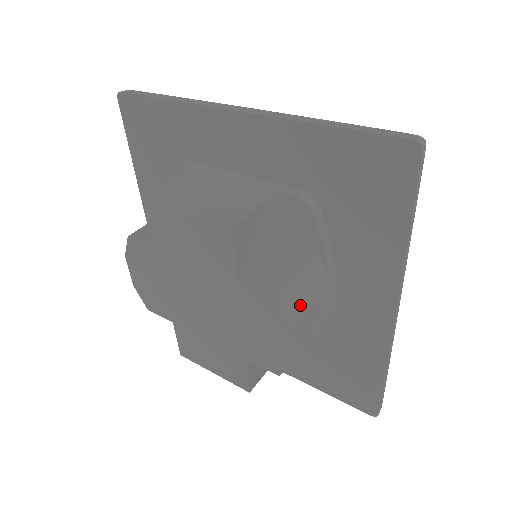
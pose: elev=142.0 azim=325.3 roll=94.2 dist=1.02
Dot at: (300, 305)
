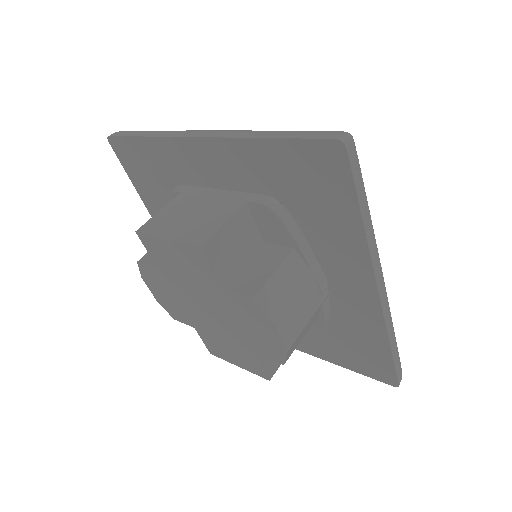
Dot at: (281, 302)
